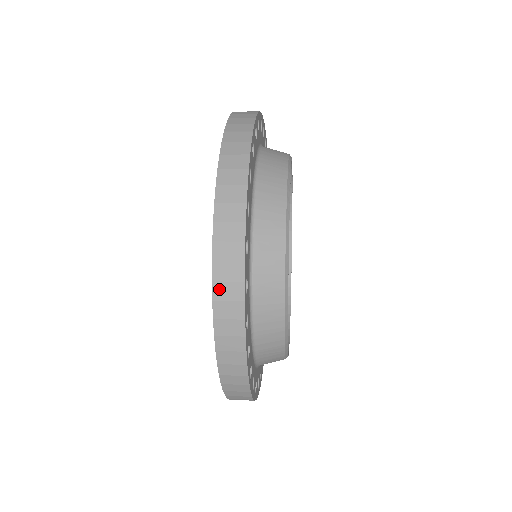
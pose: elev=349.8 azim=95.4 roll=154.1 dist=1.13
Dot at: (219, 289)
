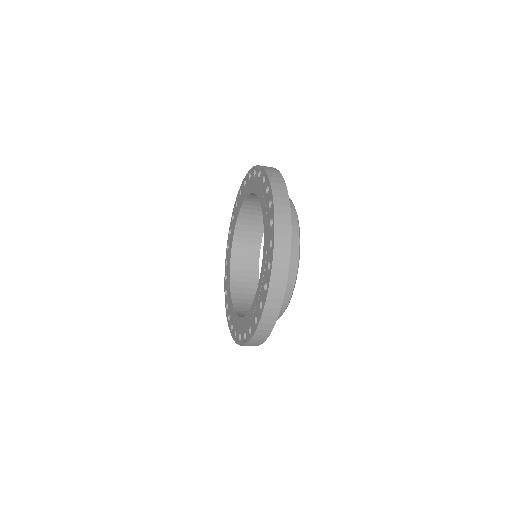
Dot at: (267, 311)
